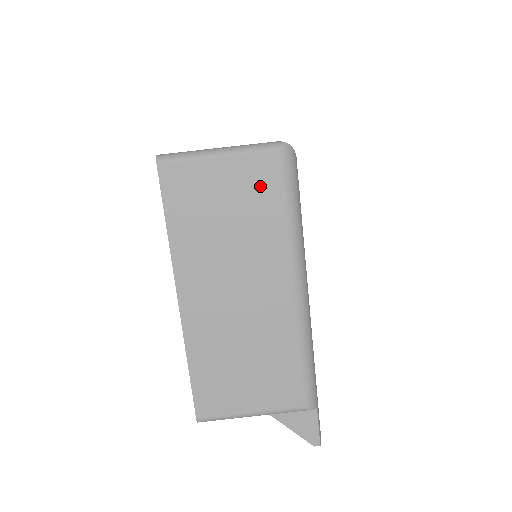
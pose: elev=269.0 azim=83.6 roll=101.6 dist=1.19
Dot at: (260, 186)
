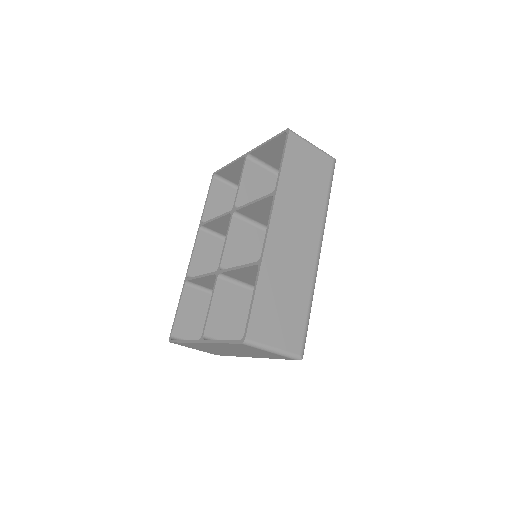
Dot at: (275, 357)
